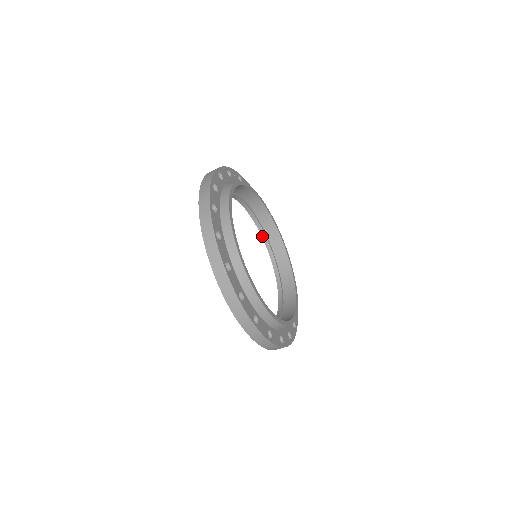
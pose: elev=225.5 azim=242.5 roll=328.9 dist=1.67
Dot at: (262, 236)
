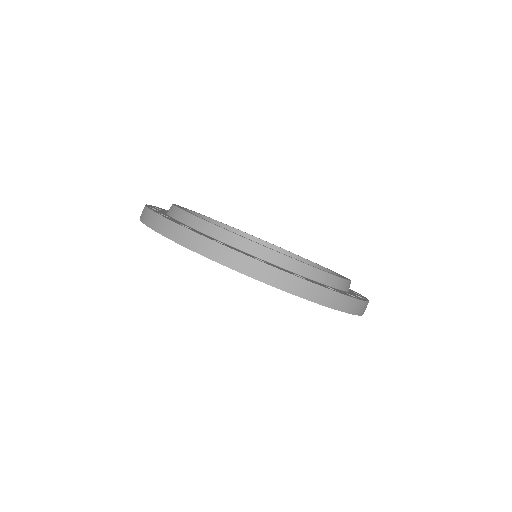
Dot at: occluded
